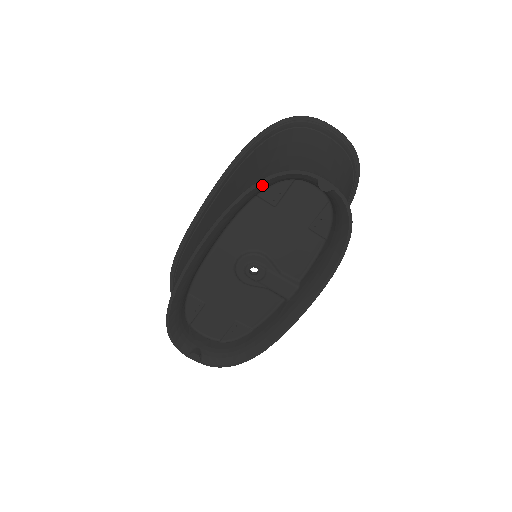
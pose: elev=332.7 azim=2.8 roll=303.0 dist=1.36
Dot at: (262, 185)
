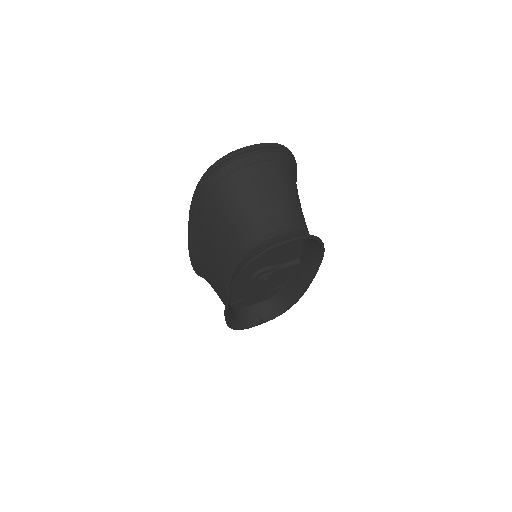
Dot at: (246, 268)
